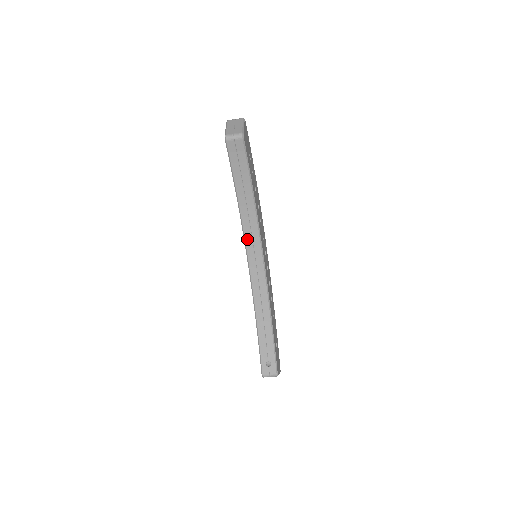
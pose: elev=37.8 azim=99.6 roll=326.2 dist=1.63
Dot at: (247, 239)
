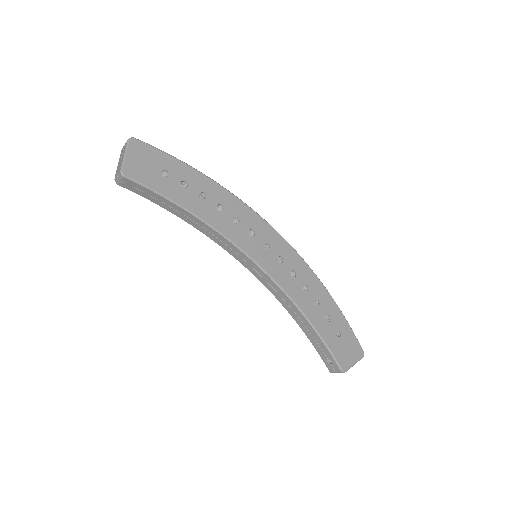
Dot at: (227, 250)
